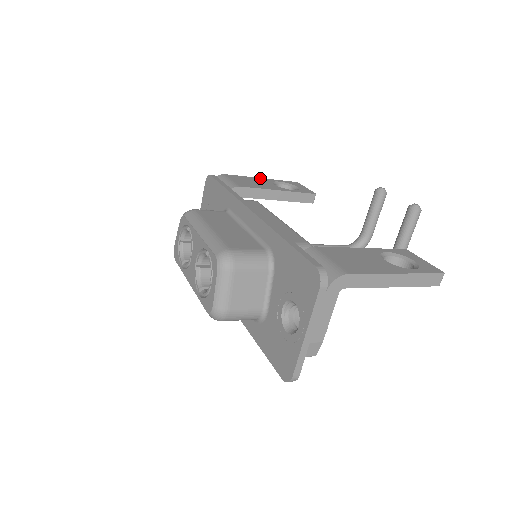
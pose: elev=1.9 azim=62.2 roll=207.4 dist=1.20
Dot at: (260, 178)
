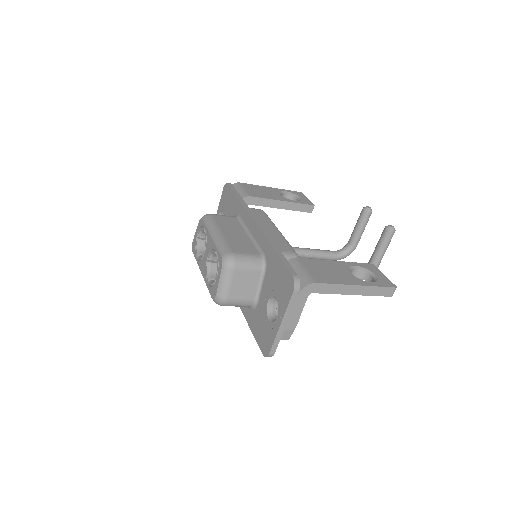
Dot at: (270, 187)
